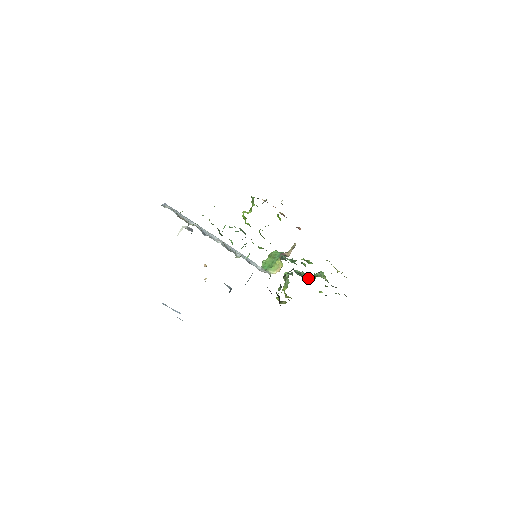
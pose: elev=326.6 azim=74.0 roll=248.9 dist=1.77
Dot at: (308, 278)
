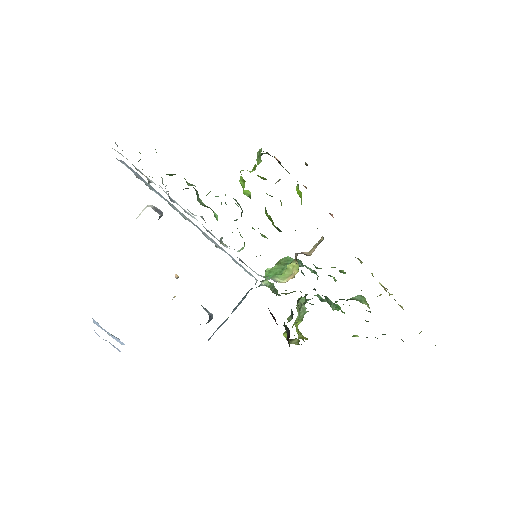
Dot at: (337, 307)
